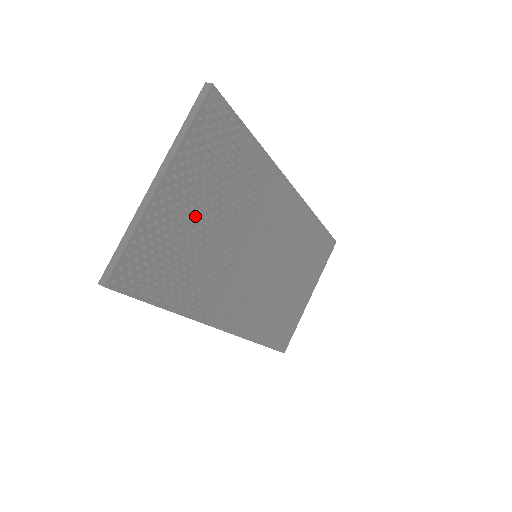
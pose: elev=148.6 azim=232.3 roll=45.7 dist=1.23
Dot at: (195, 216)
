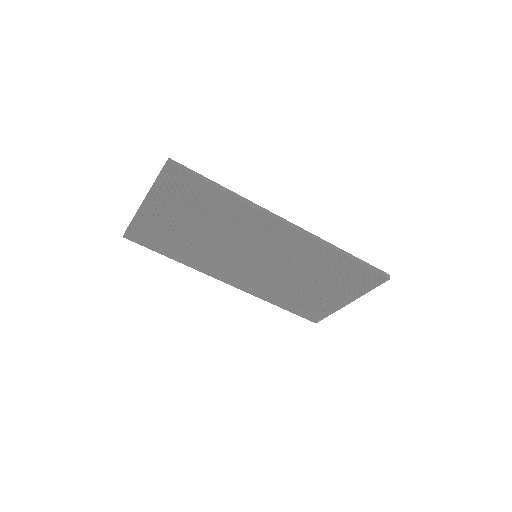
Dot at: (178, 223)
